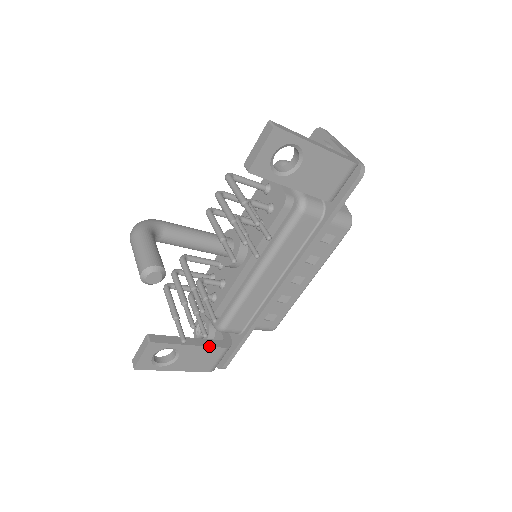
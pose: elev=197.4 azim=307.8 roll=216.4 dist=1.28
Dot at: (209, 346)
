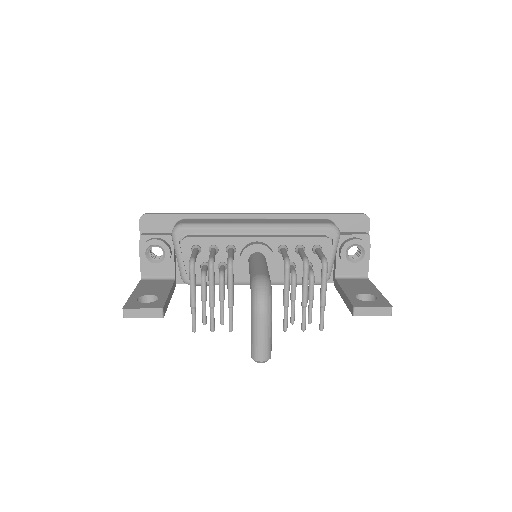
Dot at: occluded
